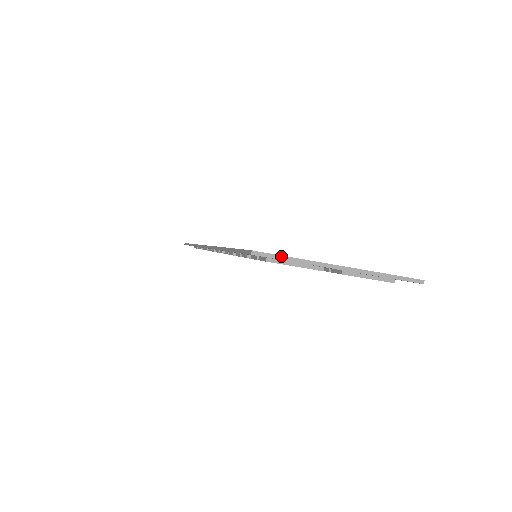
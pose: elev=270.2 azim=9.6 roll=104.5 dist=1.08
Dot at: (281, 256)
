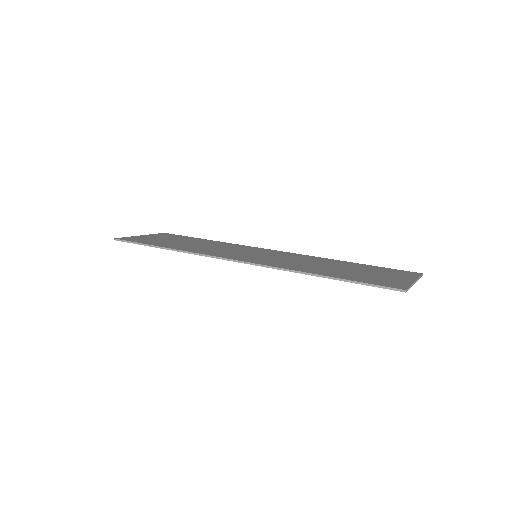
Dot at: (409, 287)
